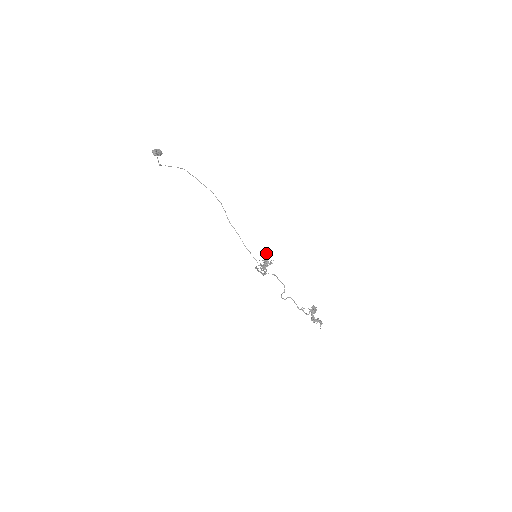
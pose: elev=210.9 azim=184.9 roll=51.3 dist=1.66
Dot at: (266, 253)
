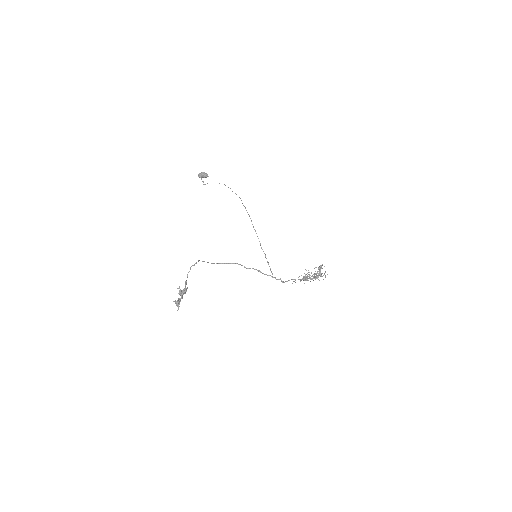
Dot at: occluded
